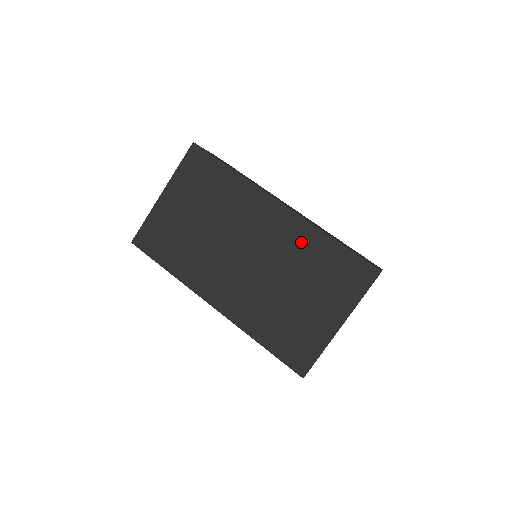
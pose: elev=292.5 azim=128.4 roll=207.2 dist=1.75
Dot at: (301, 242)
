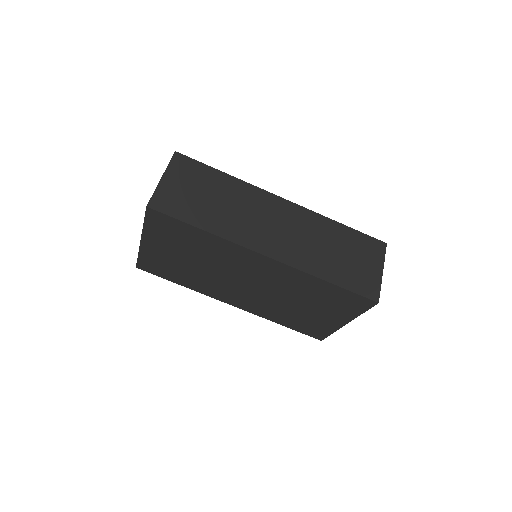
Dot at: (296, 281)
